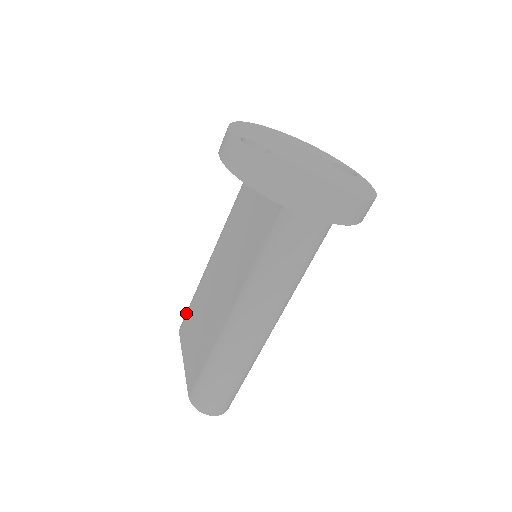
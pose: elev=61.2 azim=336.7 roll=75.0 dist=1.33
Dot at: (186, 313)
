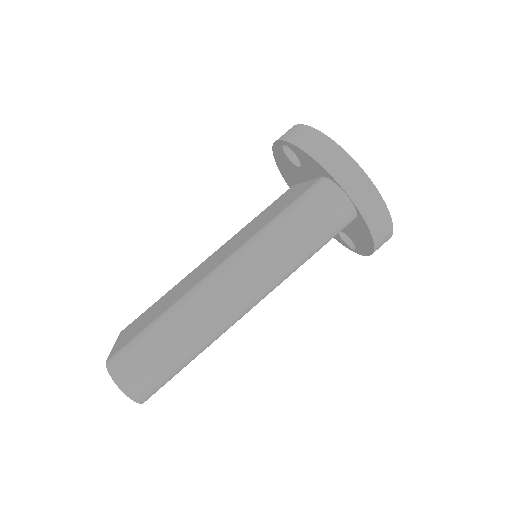
Dot at: (142, 313)
